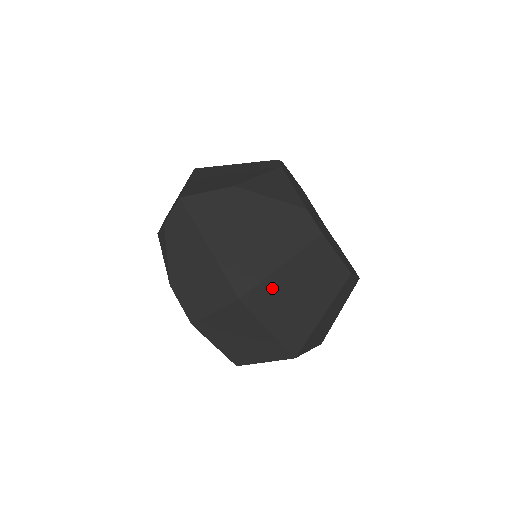
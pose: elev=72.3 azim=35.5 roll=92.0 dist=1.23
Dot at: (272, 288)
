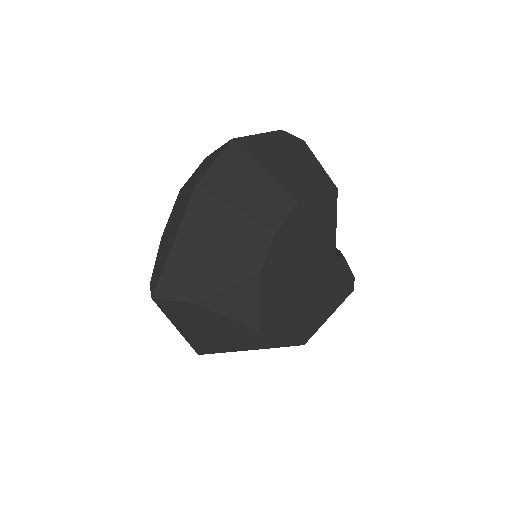
Dot at: occluded
